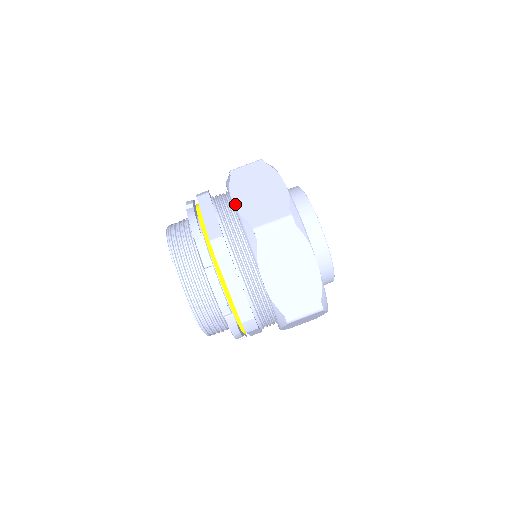
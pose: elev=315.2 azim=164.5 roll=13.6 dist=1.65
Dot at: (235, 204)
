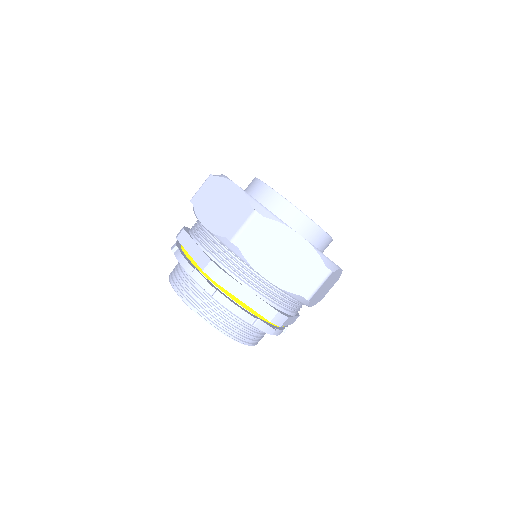
Dot at: (207, 227)
